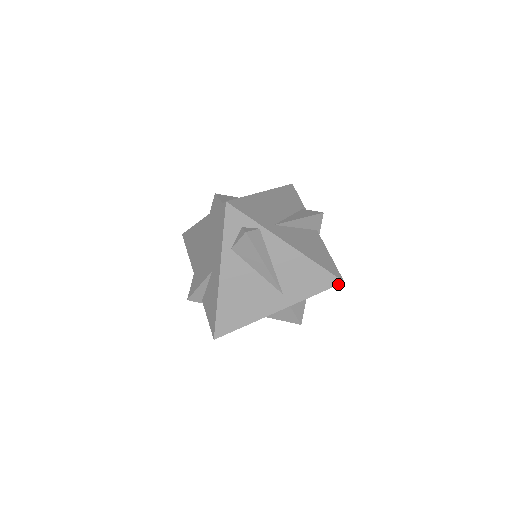
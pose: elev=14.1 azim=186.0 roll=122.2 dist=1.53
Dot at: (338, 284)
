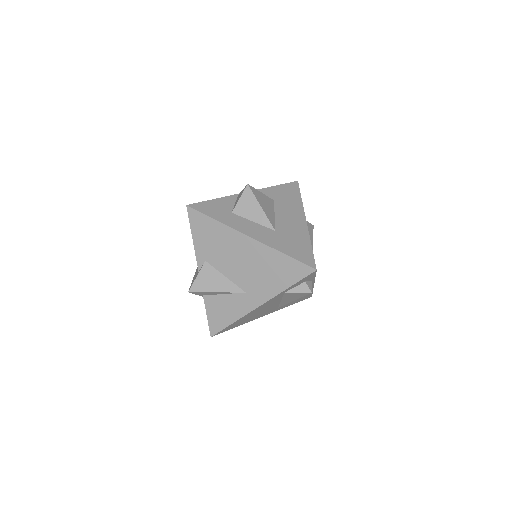
Dot at: occluded
